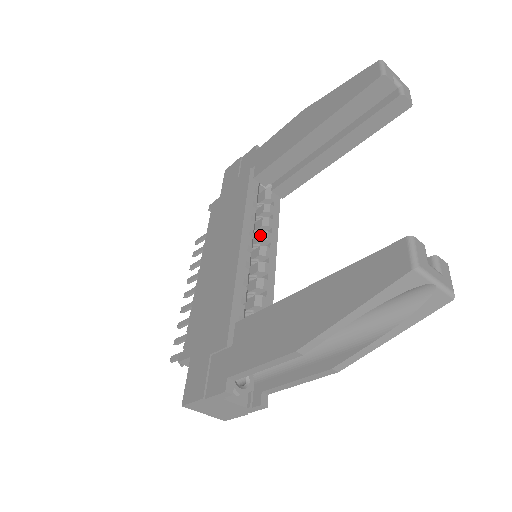
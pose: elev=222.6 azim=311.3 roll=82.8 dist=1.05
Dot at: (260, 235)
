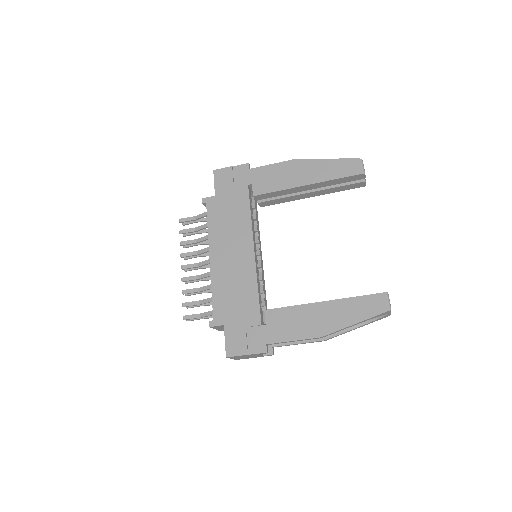
Dot at: occluded
